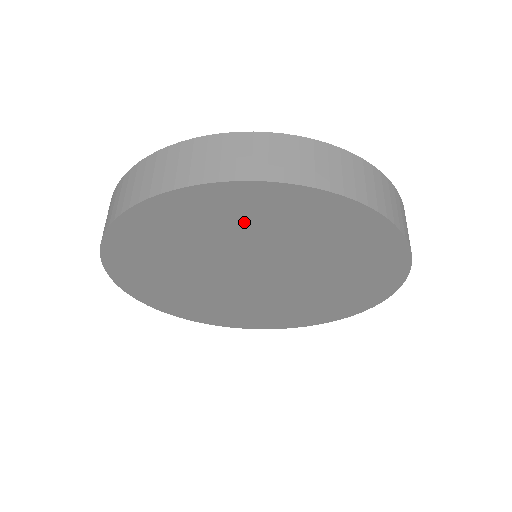
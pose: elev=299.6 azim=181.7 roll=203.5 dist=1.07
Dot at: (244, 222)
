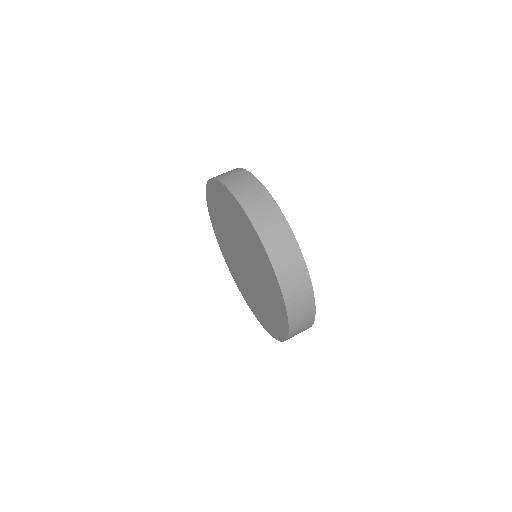
Dot at: (252, 245)
